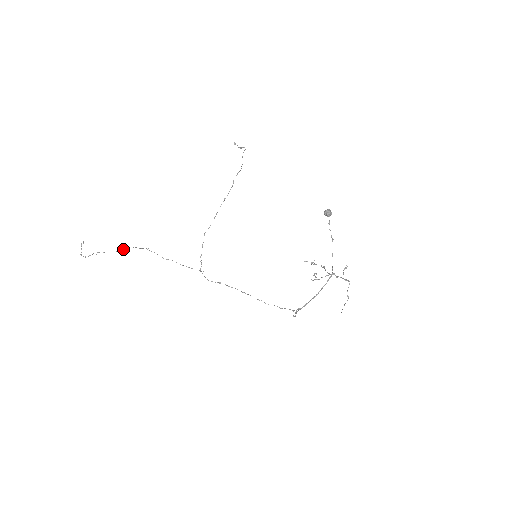
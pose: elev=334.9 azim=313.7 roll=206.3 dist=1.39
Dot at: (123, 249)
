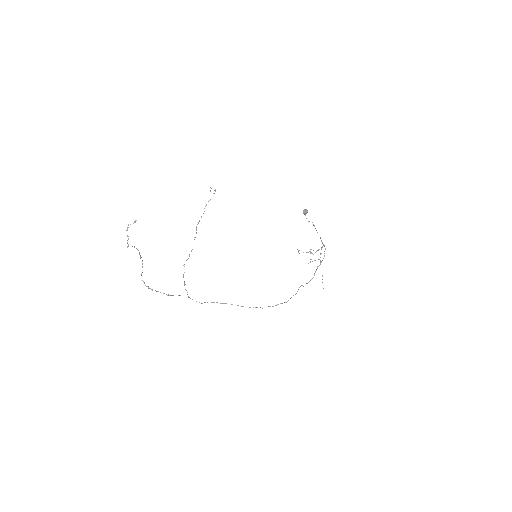
Dot at: occluded
